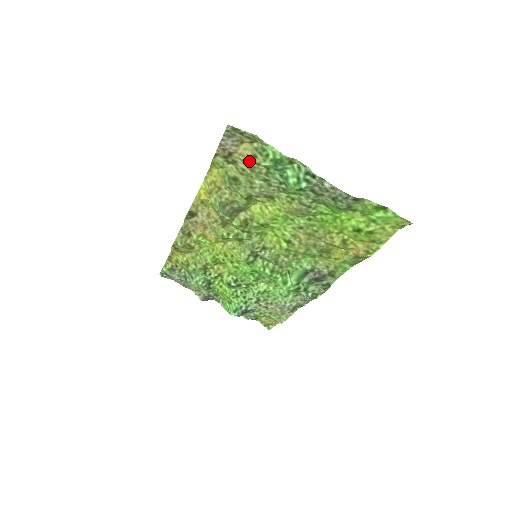
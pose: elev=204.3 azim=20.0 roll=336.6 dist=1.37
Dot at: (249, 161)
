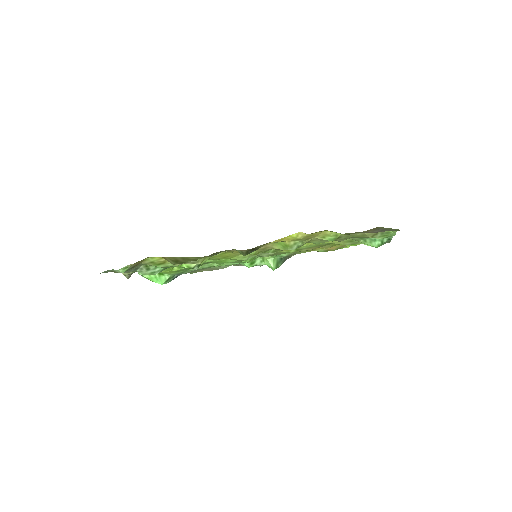
Dot at: (369, 236)
